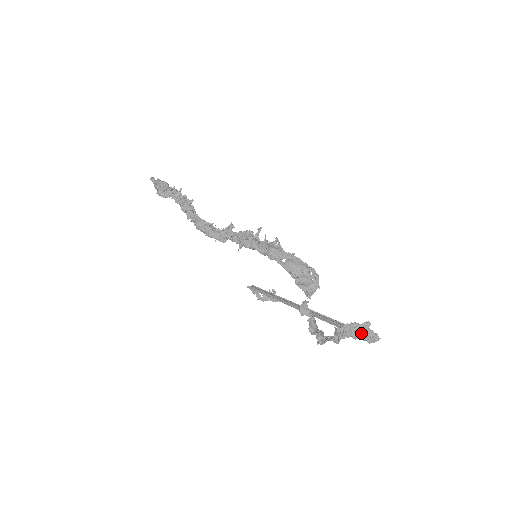
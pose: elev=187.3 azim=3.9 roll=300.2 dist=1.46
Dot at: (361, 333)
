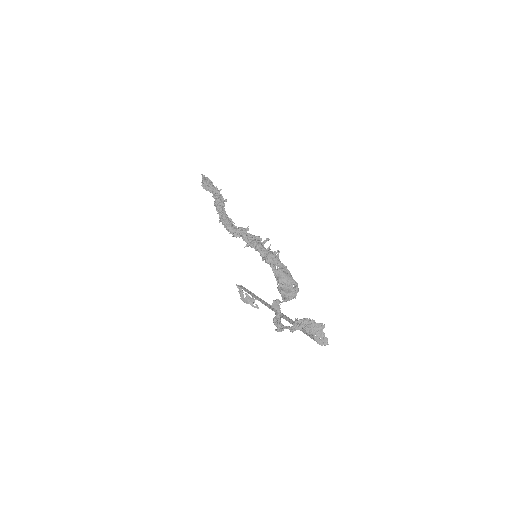
Dot at: (315, 331)
